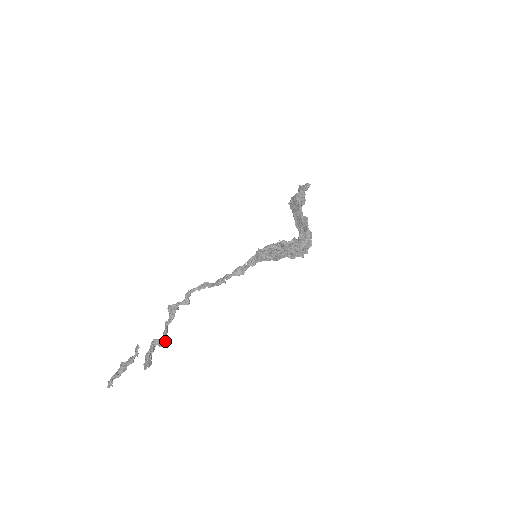
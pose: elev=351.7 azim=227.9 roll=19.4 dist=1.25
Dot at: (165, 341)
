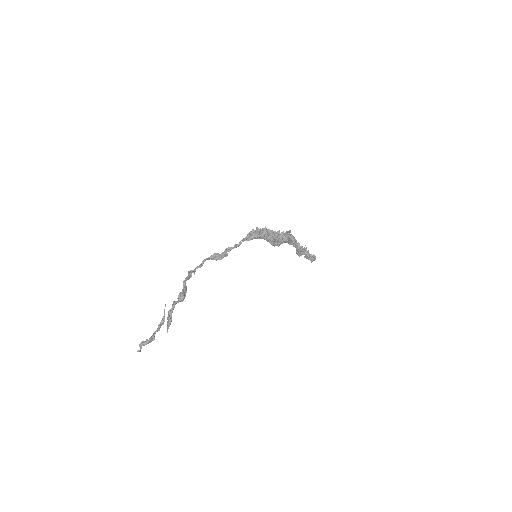
Dot at: (182, 295)
